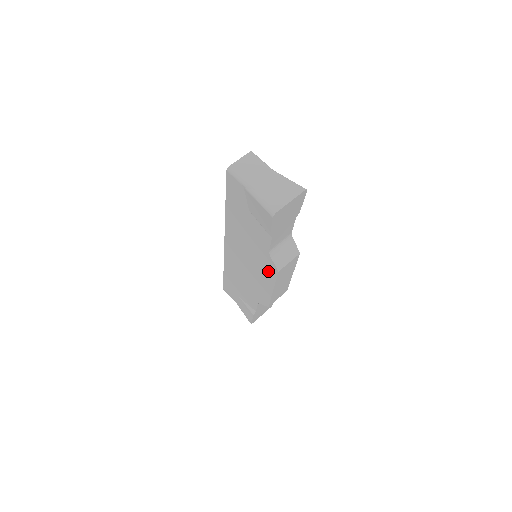
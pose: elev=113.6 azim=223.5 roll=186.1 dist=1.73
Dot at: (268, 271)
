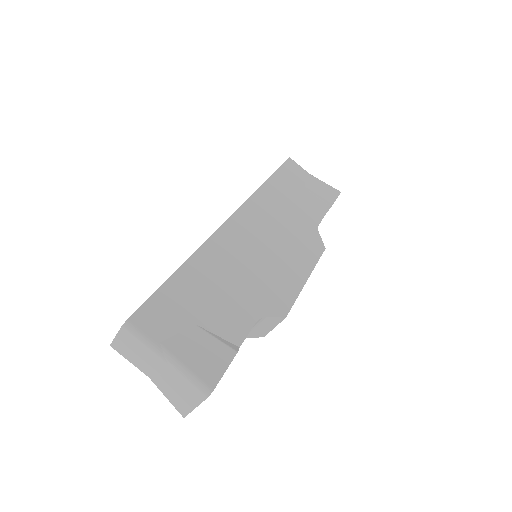
Dot at: occluded
